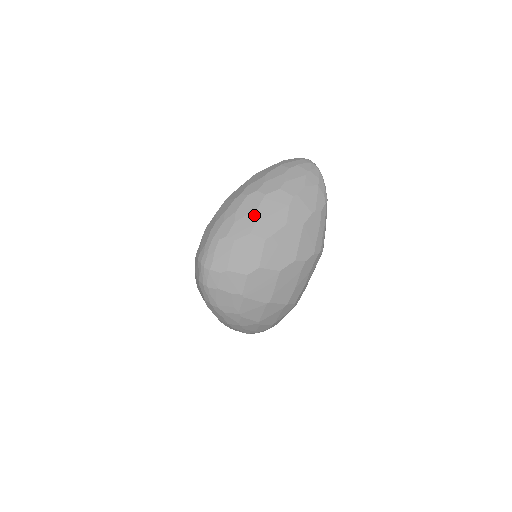
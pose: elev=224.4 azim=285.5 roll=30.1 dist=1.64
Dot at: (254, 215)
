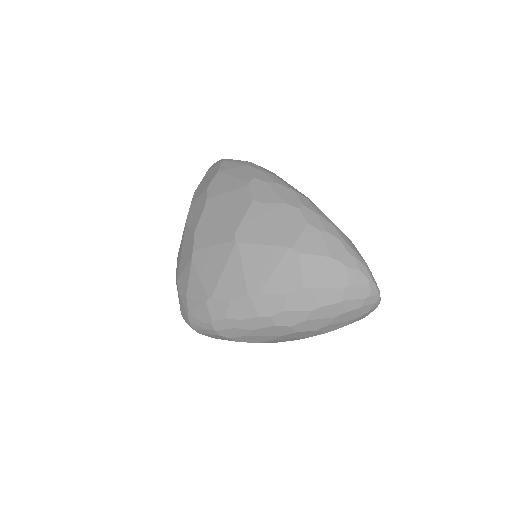
Dot at: (271, 338)
